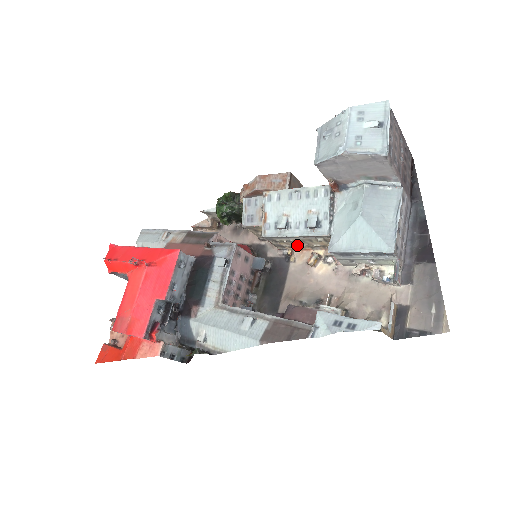
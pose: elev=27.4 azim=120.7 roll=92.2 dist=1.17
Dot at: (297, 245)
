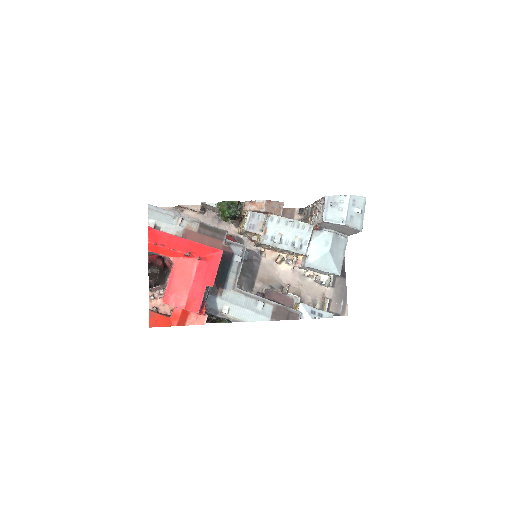
Dot at: (273, 249)
